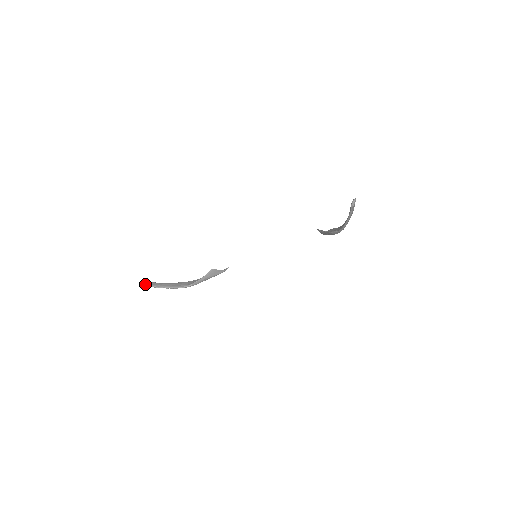
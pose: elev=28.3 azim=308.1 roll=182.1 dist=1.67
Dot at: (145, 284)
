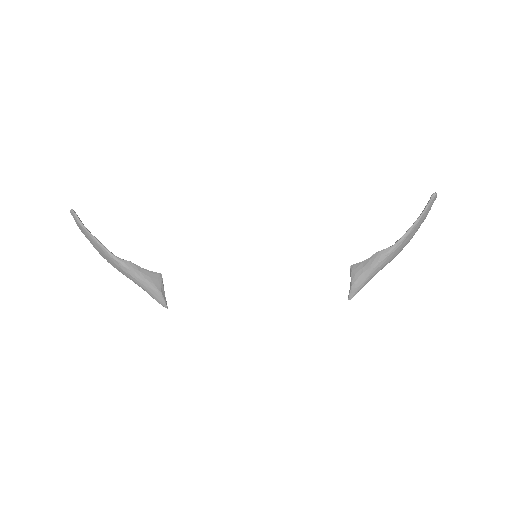
Dot at: occluded
